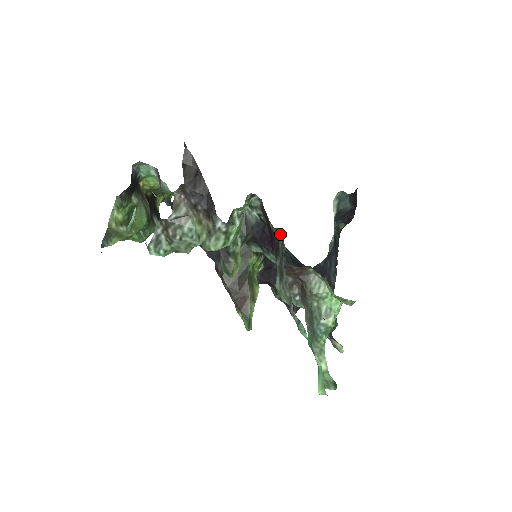
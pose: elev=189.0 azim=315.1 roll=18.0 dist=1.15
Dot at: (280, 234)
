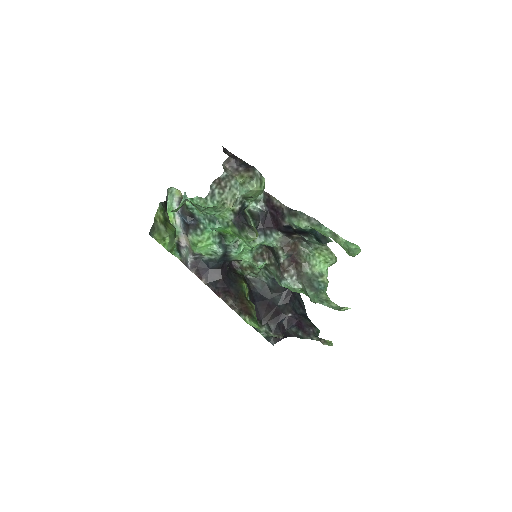
Dot at: (265, 251)
